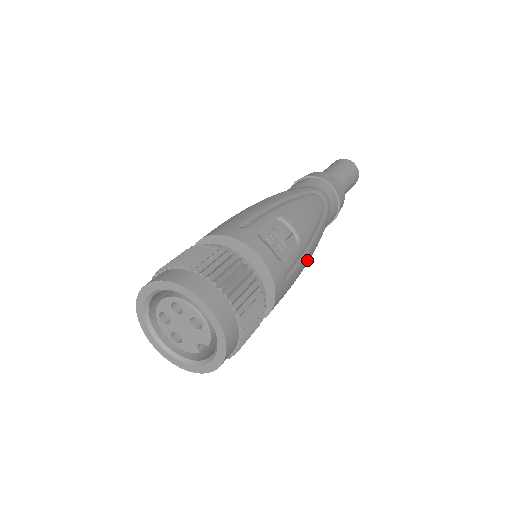
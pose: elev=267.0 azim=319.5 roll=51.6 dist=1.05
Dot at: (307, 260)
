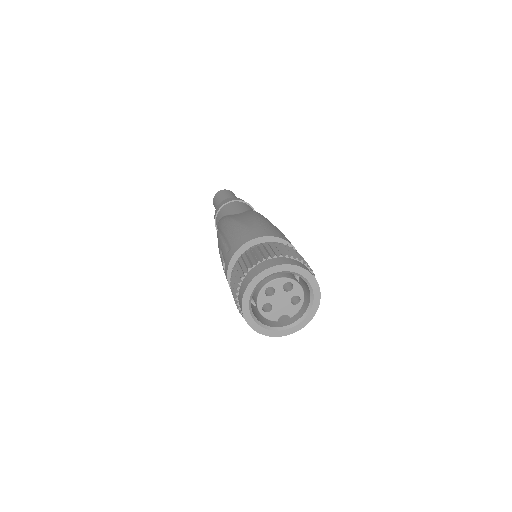
Dot at: occluded
